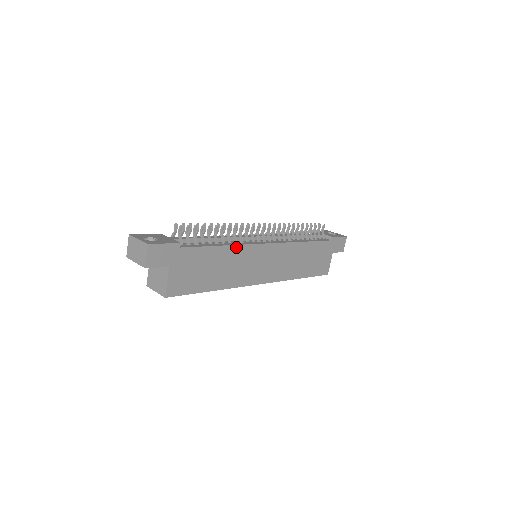
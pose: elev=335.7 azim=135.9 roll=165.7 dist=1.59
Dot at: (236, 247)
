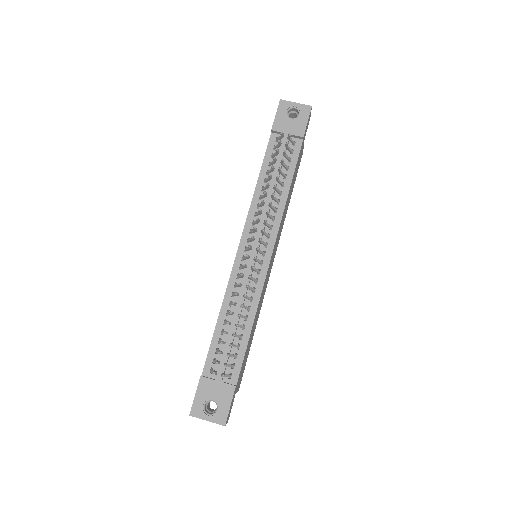
Dot at: (257, 308)
